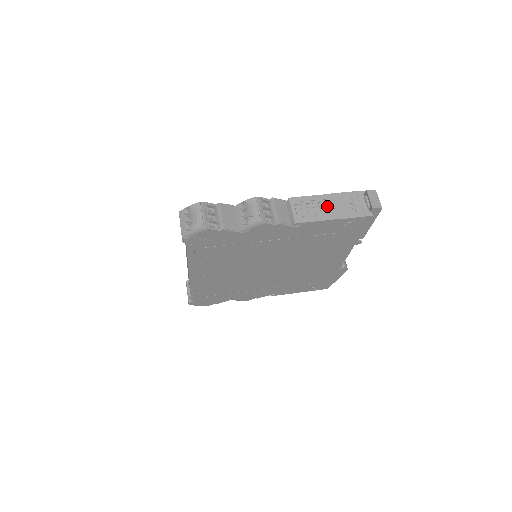
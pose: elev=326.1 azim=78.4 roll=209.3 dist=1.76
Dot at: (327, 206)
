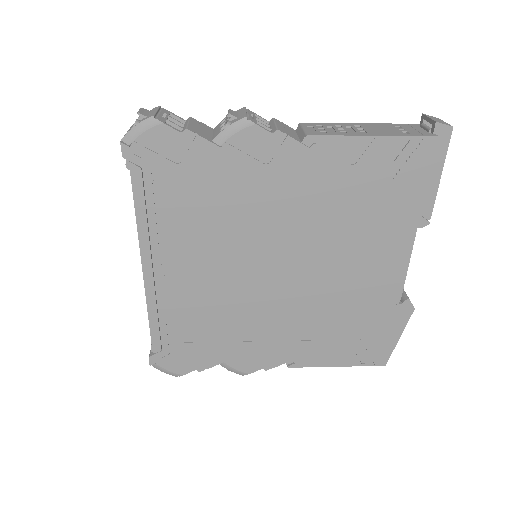
Dot at: (360, 130)
